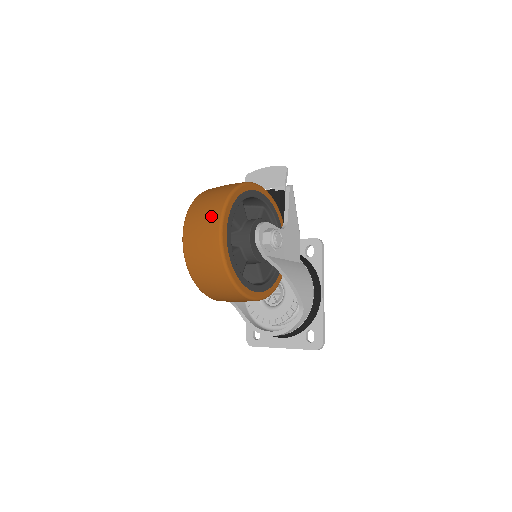
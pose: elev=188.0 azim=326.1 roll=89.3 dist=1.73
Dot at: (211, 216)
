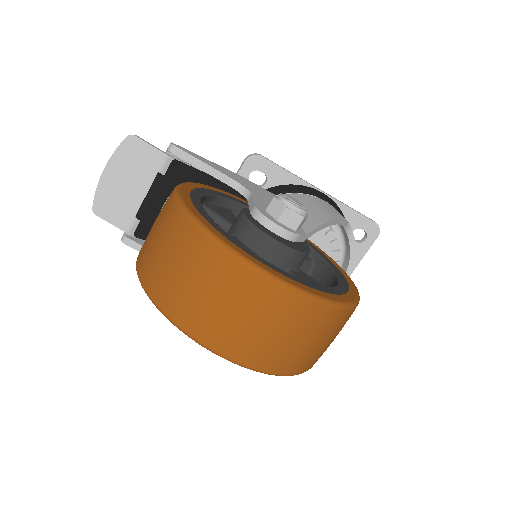
Dot at: (250, 296)
